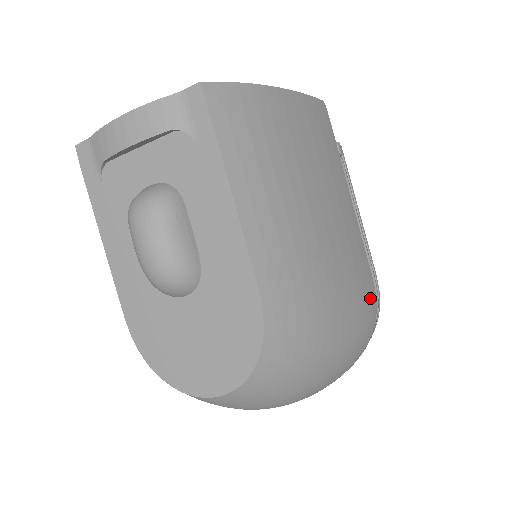
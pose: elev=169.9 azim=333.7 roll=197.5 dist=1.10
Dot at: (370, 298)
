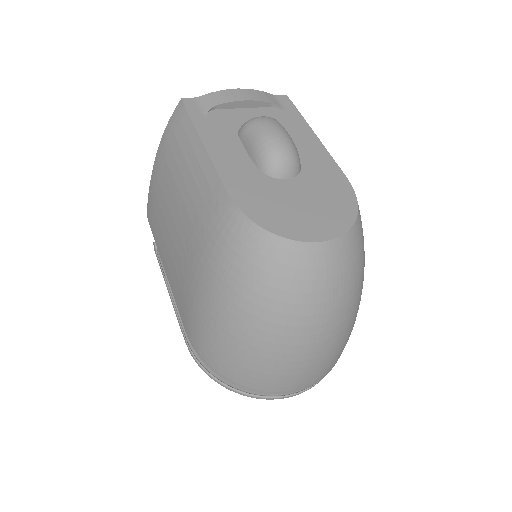
Dot at: occluded
